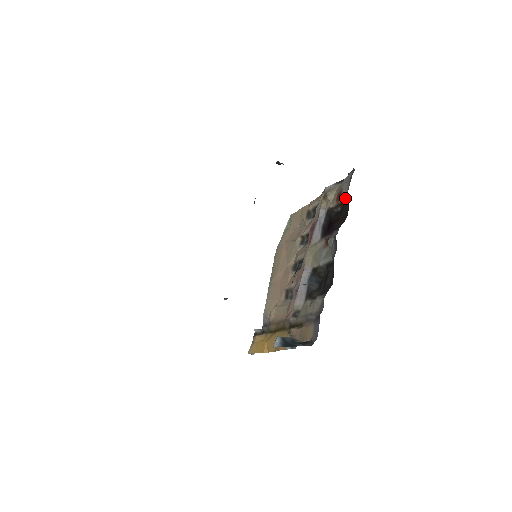
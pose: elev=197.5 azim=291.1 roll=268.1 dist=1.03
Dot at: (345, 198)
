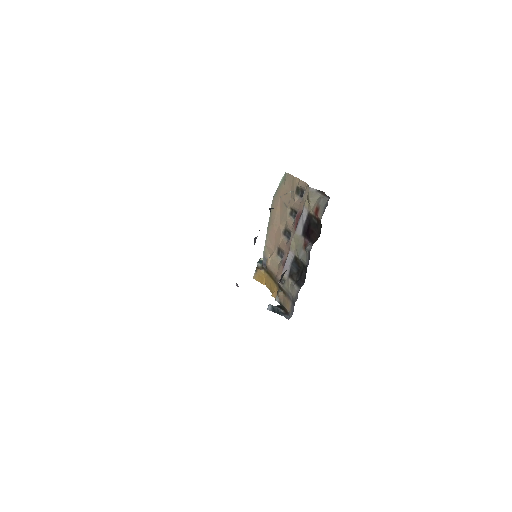
Dot at: (320, 220)
